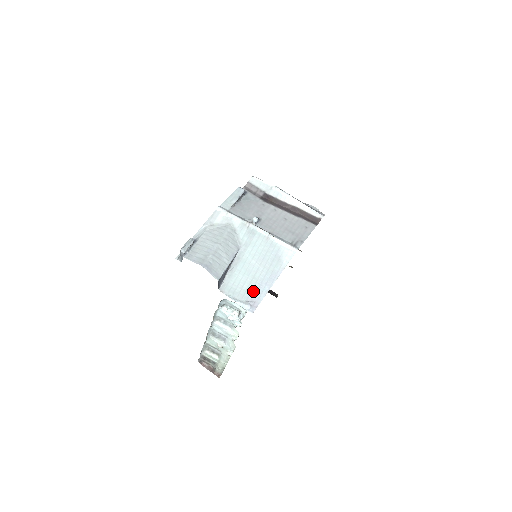
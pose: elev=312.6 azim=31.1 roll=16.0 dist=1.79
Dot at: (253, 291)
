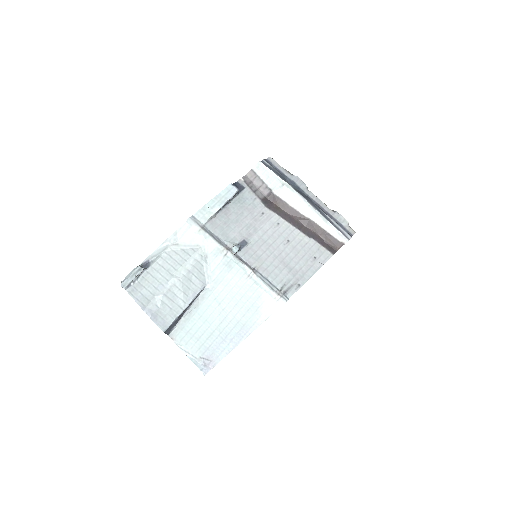
Dot at: (212, 346)
